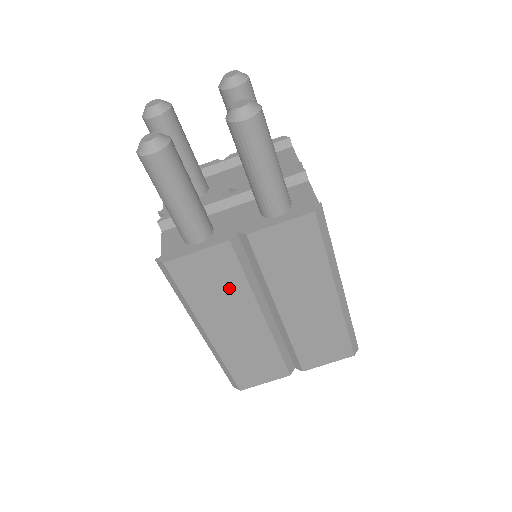
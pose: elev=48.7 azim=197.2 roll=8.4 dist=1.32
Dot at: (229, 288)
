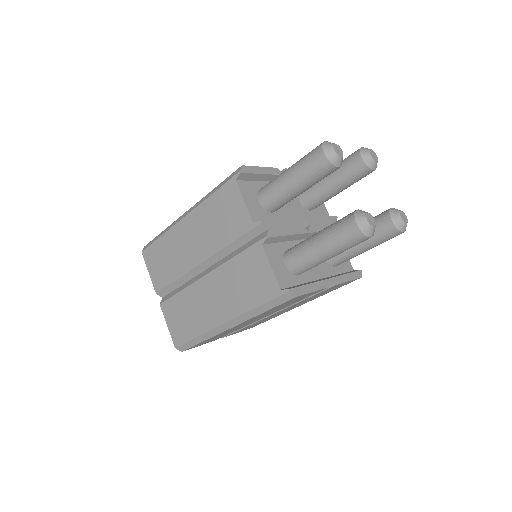
Dot at: occluded
